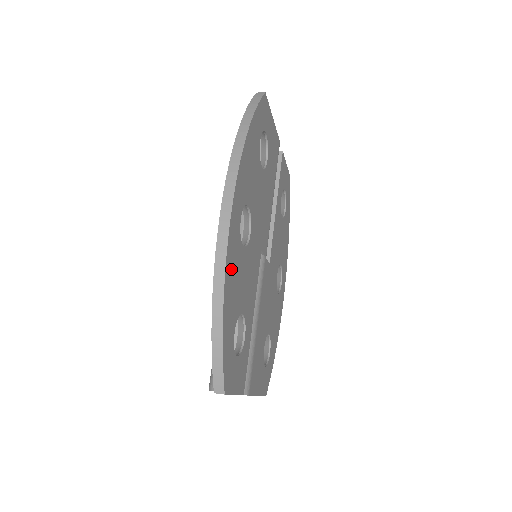
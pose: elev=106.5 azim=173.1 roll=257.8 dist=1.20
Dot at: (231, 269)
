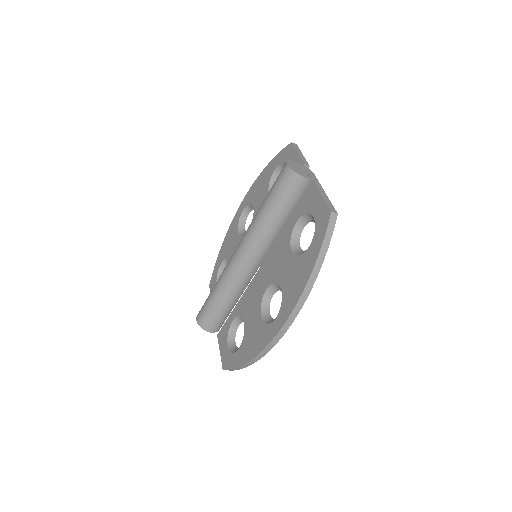
Dot at: occluded
